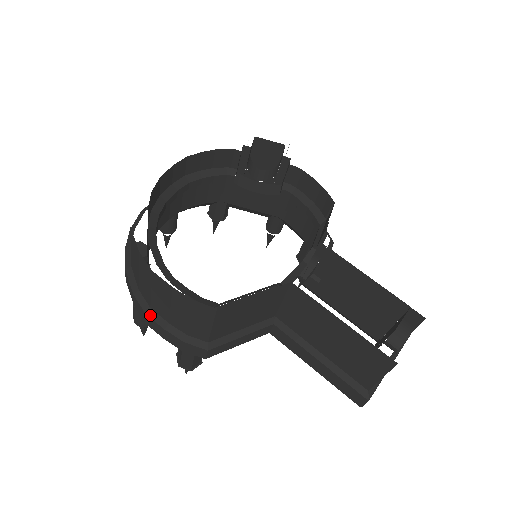
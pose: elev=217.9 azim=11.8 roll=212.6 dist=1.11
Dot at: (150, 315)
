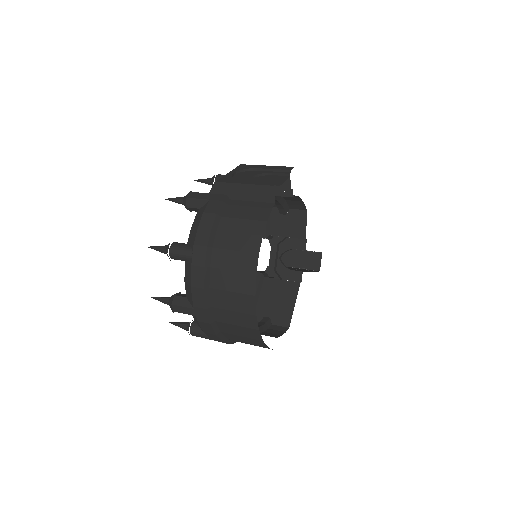
Dot at: (233, 343)
